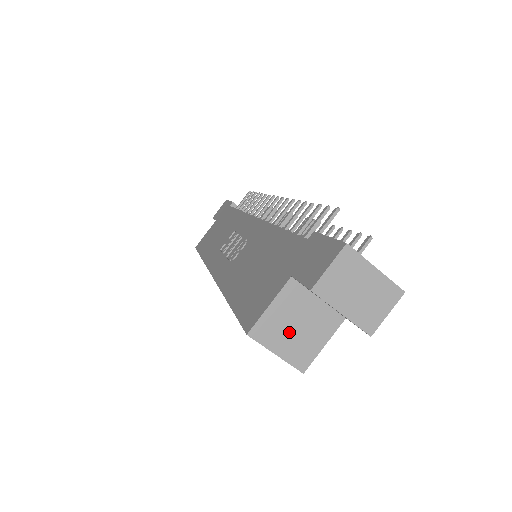
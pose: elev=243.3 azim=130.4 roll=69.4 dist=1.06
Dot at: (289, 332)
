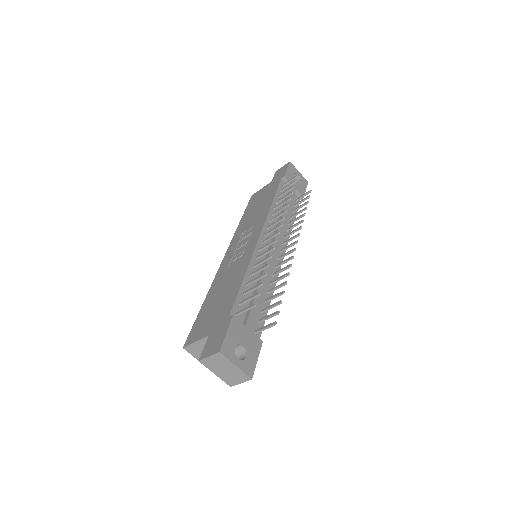
Dot at: occluded
